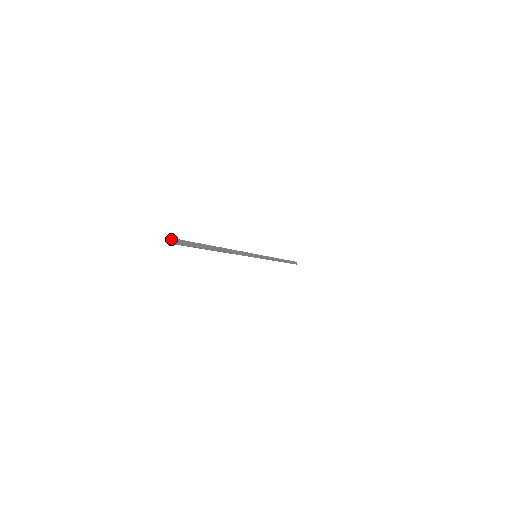
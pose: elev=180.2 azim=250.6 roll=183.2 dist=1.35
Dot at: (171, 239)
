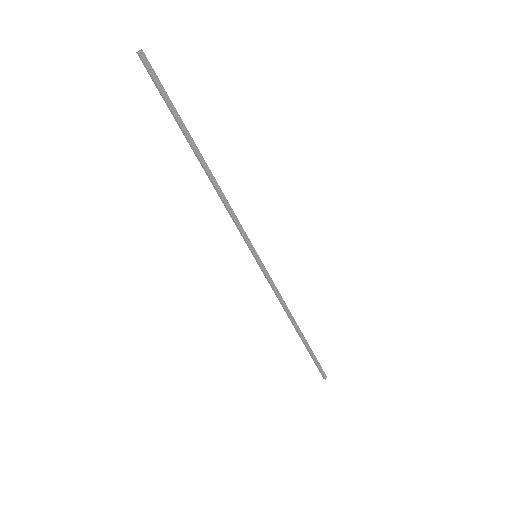
Dot at: (140, 50)
